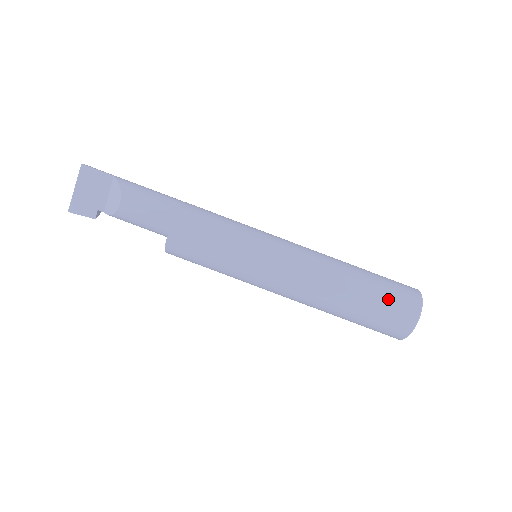
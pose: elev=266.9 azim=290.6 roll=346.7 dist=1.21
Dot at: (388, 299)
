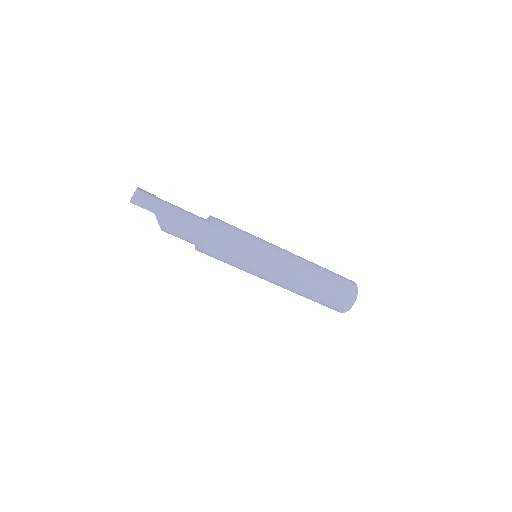
Dot at: (326, 305)
